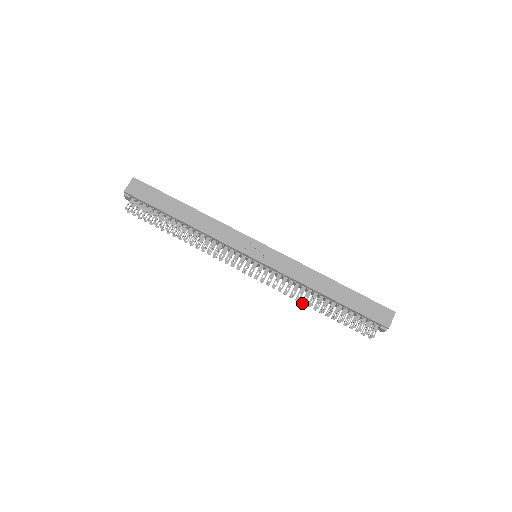
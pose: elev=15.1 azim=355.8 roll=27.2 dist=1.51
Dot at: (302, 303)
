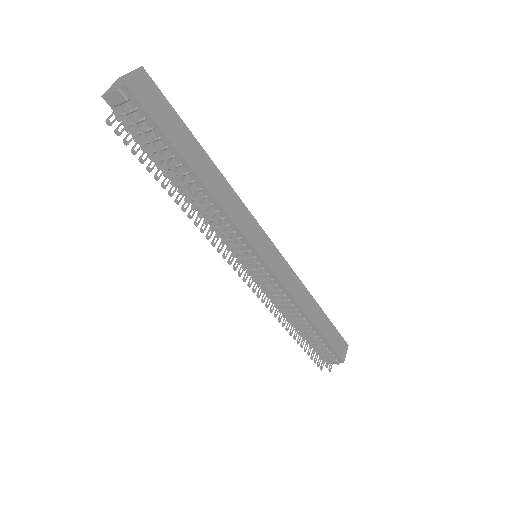
Dot at: (283, 325)
